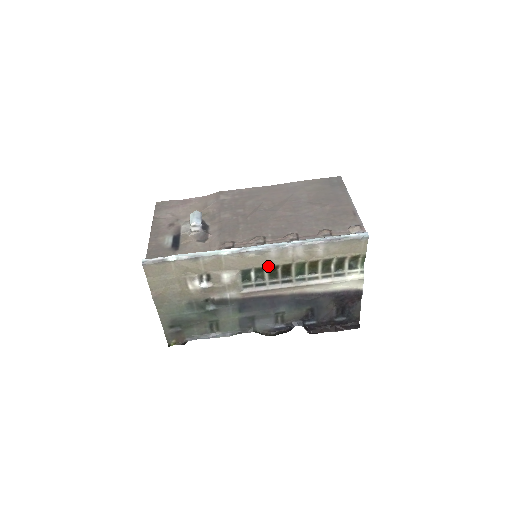
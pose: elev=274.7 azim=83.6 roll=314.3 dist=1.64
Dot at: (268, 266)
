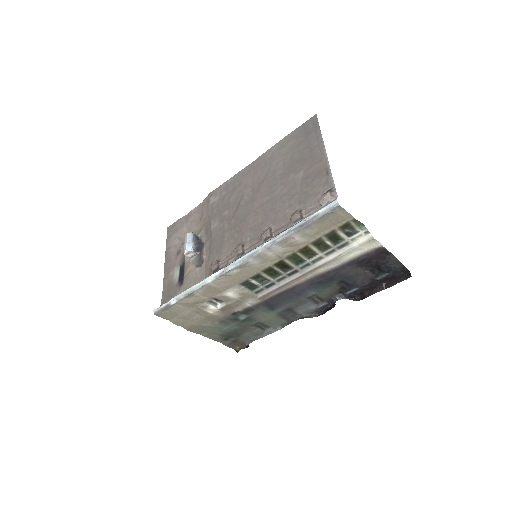
Dot at: (261, 271)
